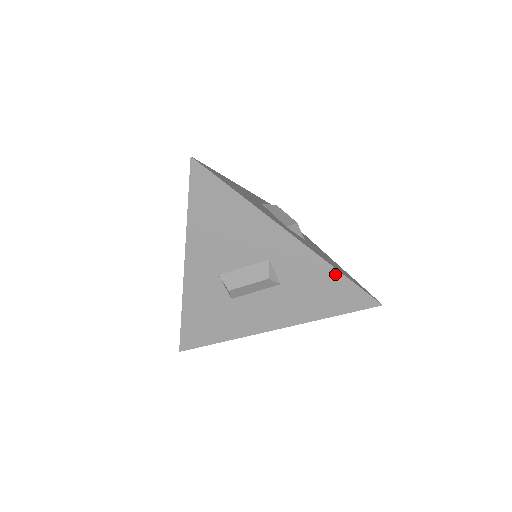
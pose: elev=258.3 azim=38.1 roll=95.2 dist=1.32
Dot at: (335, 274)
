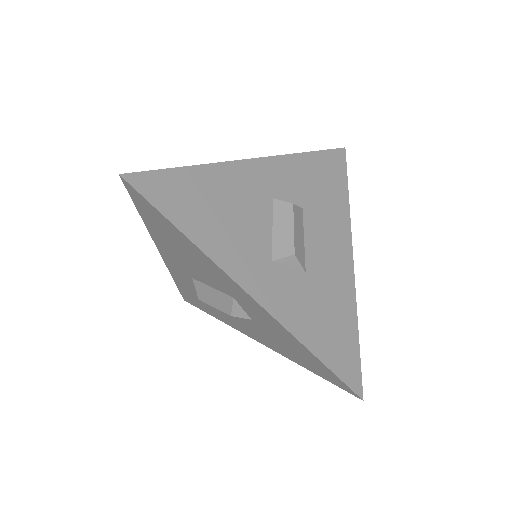
Dot at: (305, 349)
